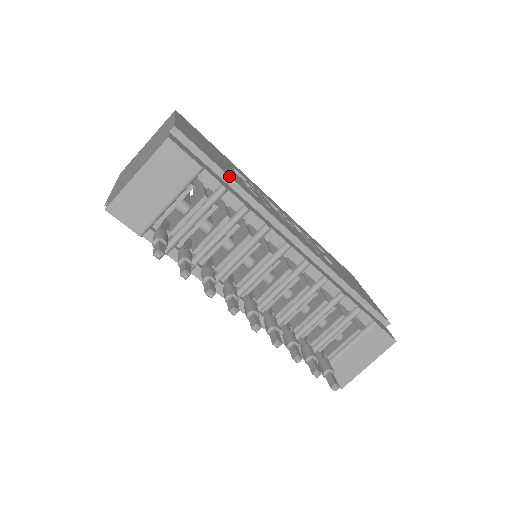
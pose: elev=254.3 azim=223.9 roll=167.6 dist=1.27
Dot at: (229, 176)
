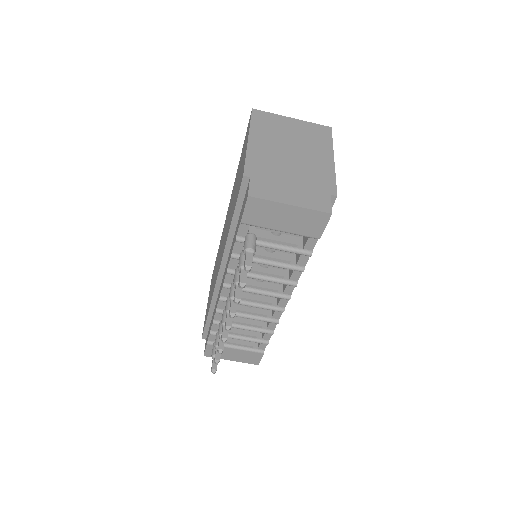
Dot at: occluded
